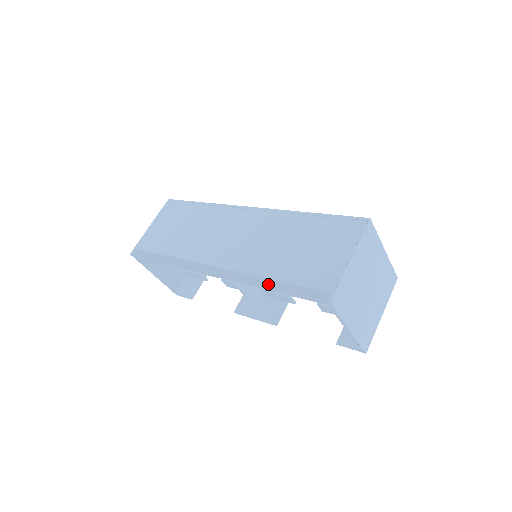
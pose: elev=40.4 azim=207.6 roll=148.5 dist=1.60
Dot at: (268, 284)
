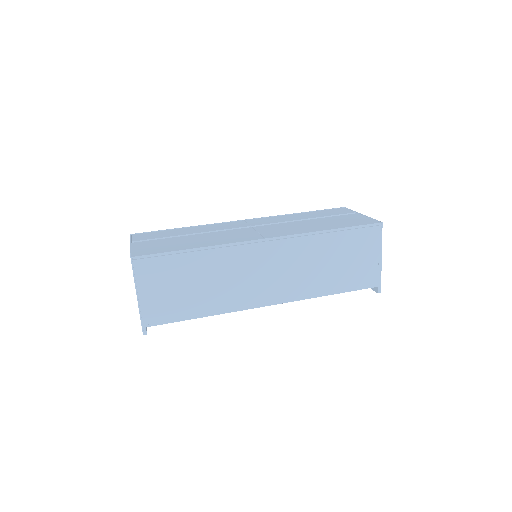
Dot at: occluded
